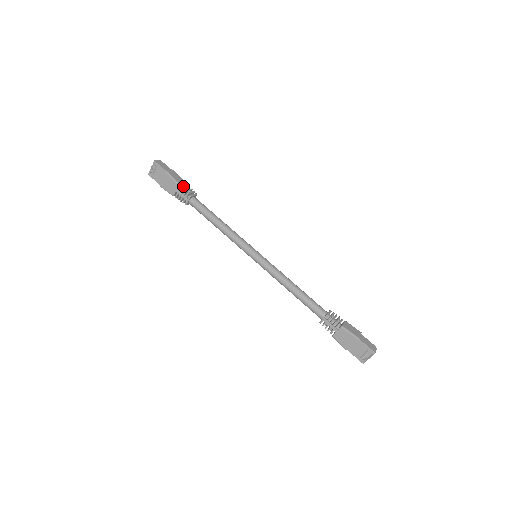
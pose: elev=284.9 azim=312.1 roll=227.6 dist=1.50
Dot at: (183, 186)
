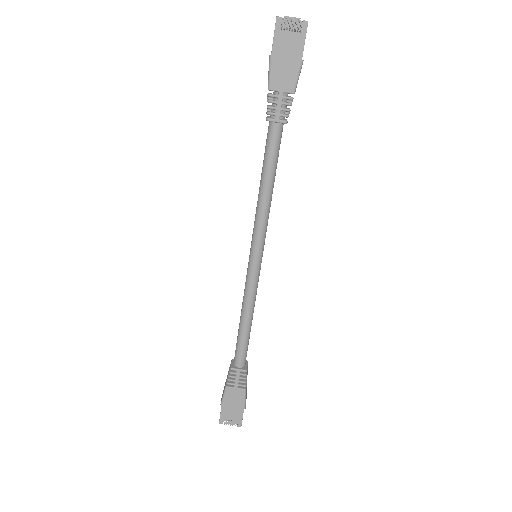
Dot at: occluded
